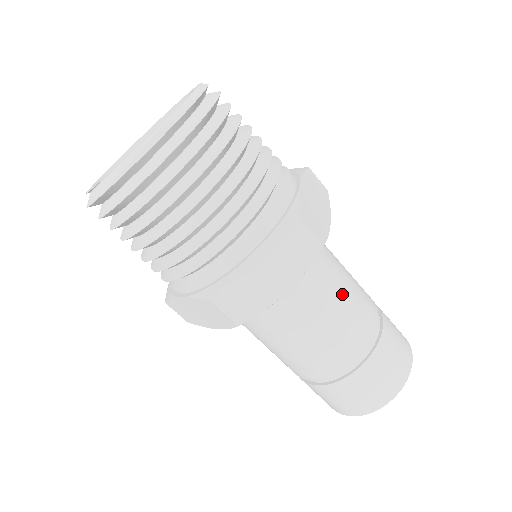
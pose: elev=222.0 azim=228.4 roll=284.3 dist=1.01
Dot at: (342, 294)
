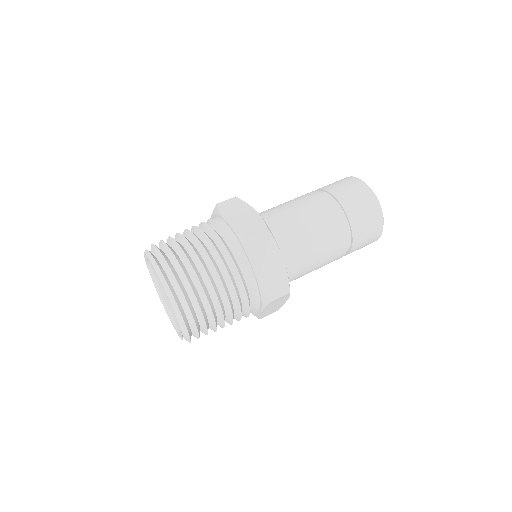
Dot at: (301, 218)
